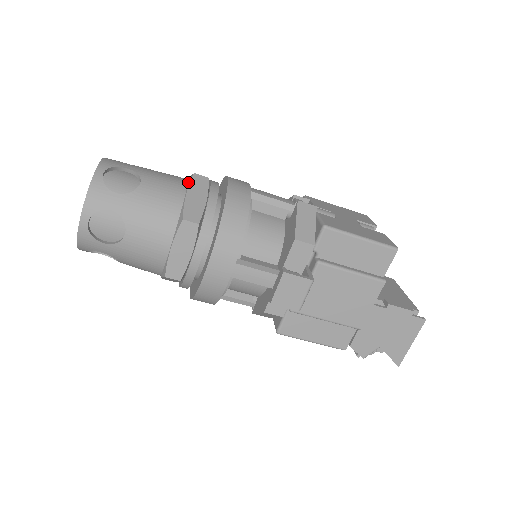
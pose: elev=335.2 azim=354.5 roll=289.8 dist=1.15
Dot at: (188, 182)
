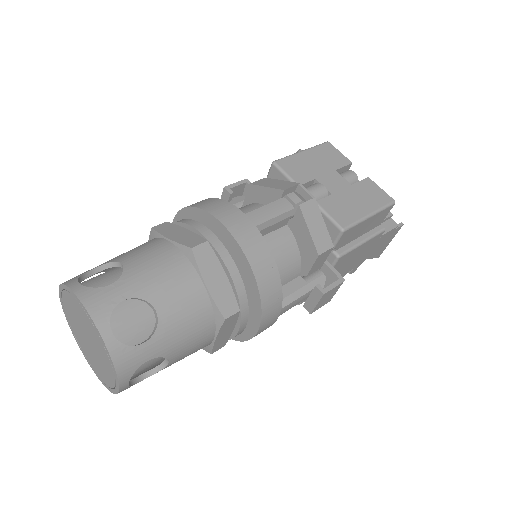
Dot at: (191, 262)
